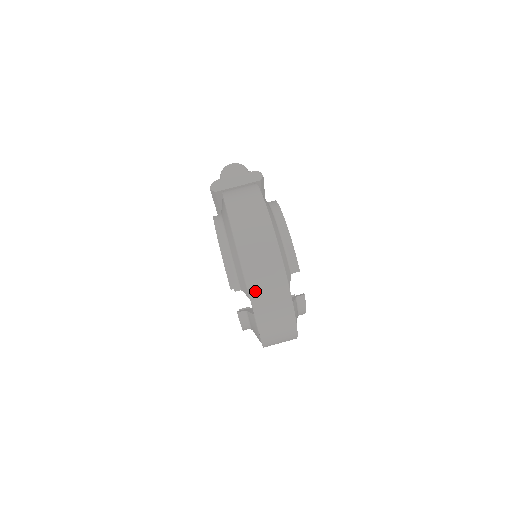
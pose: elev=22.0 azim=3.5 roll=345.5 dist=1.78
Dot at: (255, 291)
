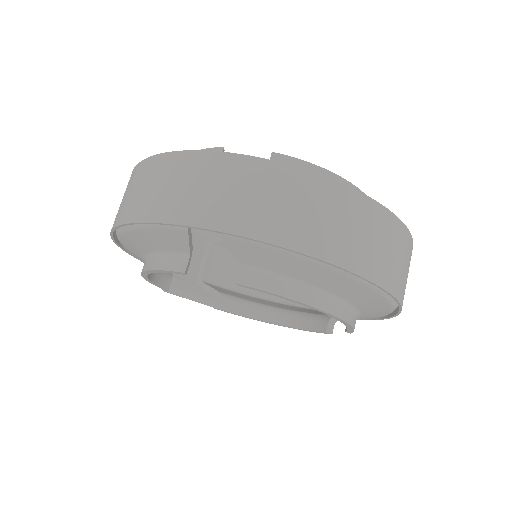
Dot at: (171, 212)
